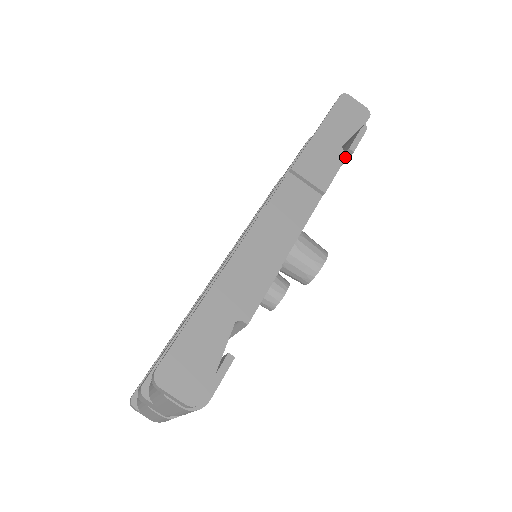
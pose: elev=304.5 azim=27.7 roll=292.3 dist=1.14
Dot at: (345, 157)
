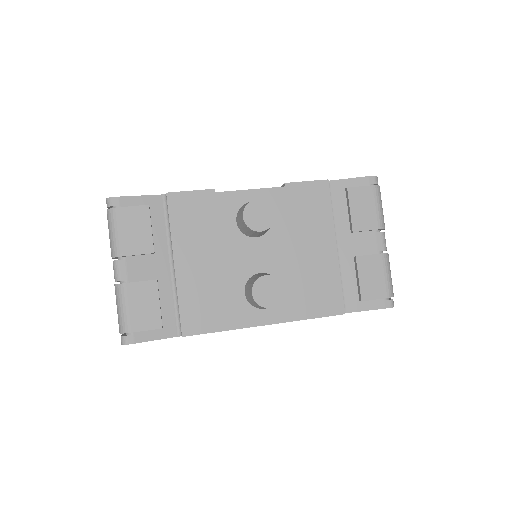
Dot at: (323, 180)
